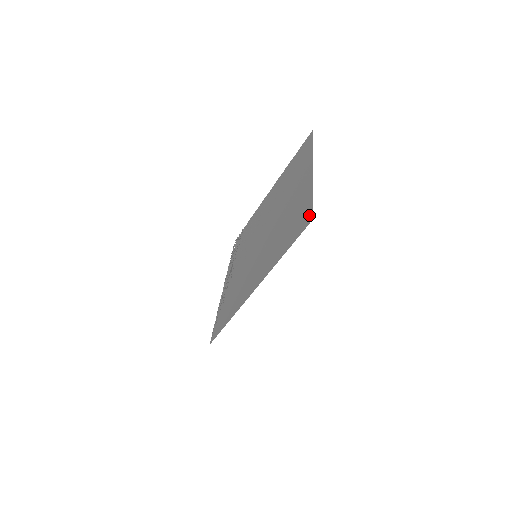
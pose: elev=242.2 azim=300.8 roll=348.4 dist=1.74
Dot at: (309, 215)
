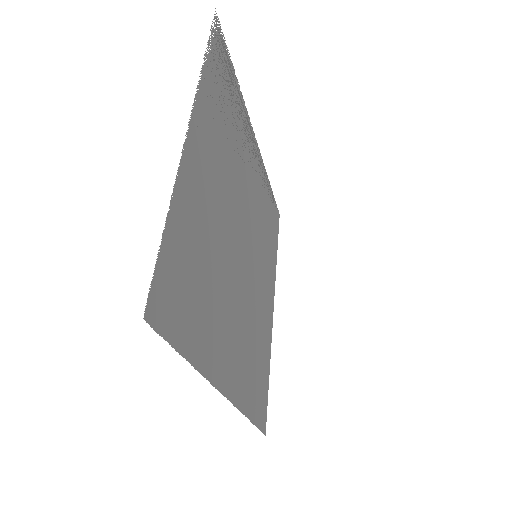
Dot at: (261, 423)
